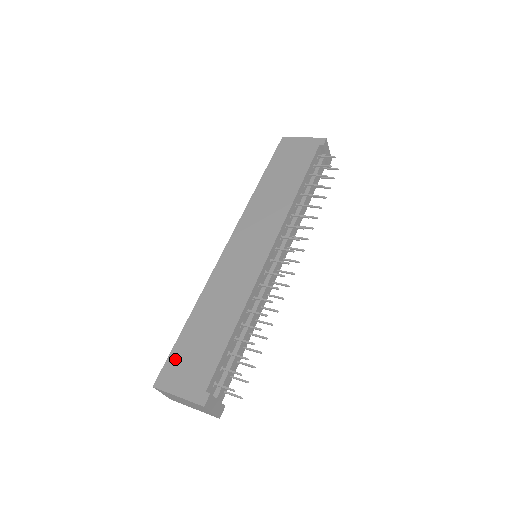
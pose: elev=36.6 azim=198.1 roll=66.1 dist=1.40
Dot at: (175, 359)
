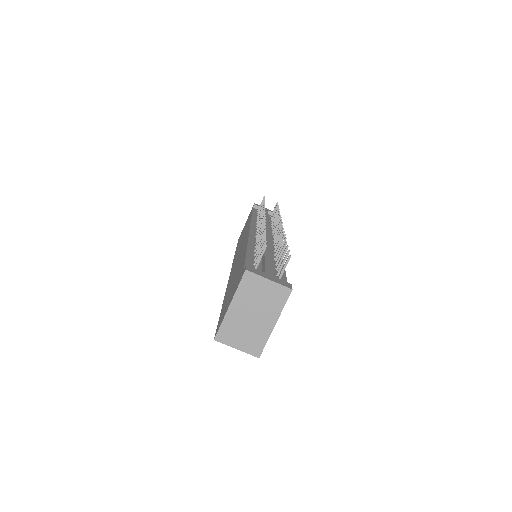
Dot at: (222, 314)
